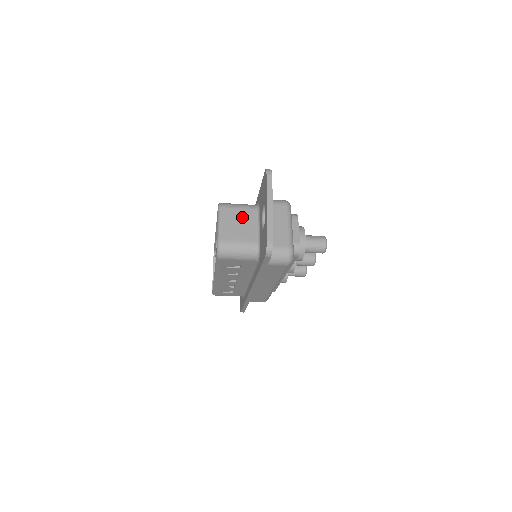
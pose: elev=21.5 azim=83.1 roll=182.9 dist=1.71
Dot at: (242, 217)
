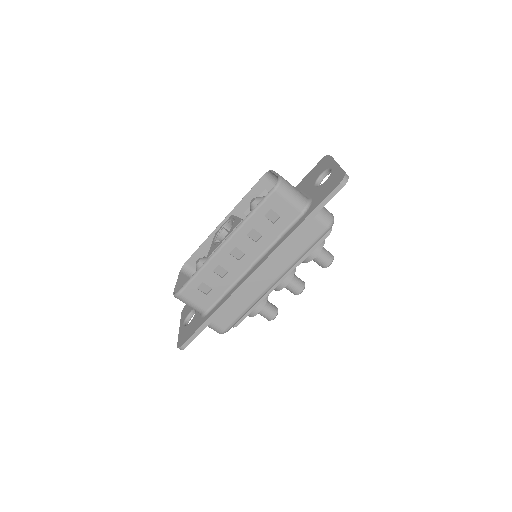
Dot at: occluded
